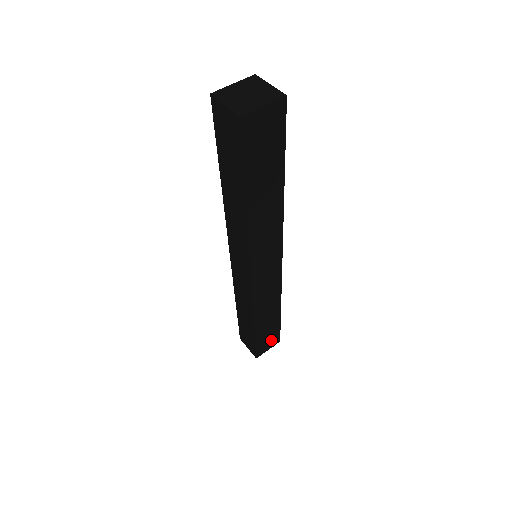
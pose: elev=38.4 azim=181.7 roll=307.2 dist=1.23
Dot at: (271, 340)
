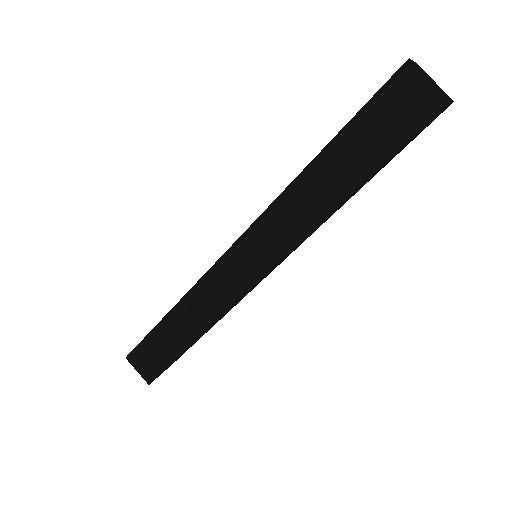
Dot at: occluded
